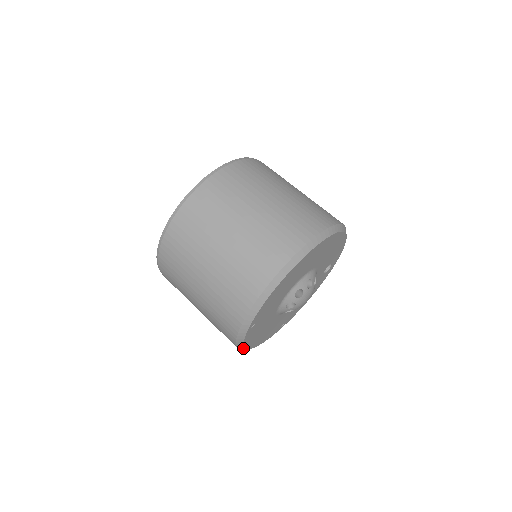
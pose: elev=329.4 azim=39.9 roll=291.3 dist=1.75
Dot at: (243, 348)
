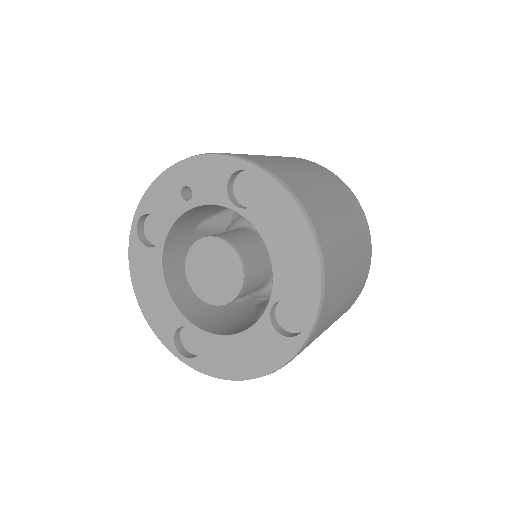
Dot at: occluded
